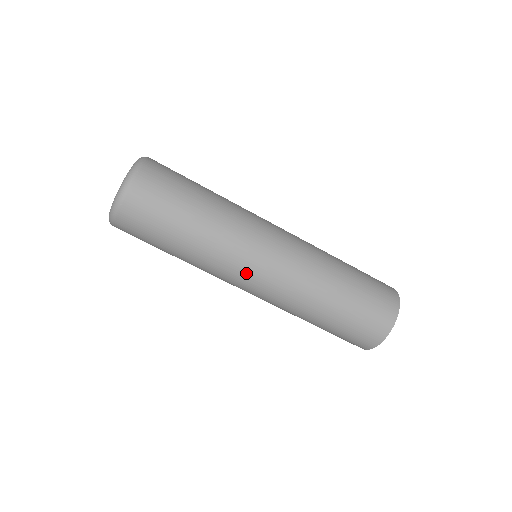
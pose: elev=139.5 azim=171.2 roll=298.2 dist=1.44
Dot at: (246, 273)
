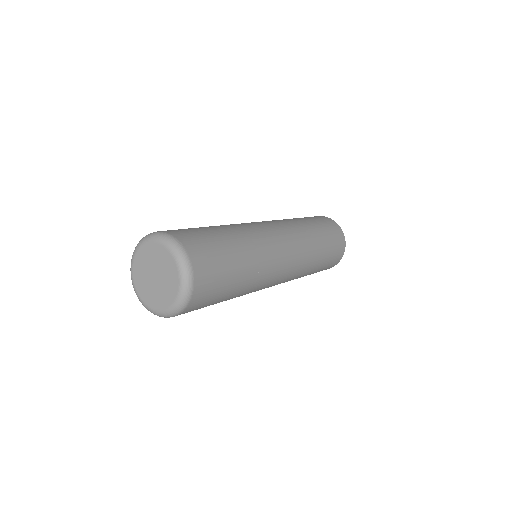
Dot at: (280, 264)
